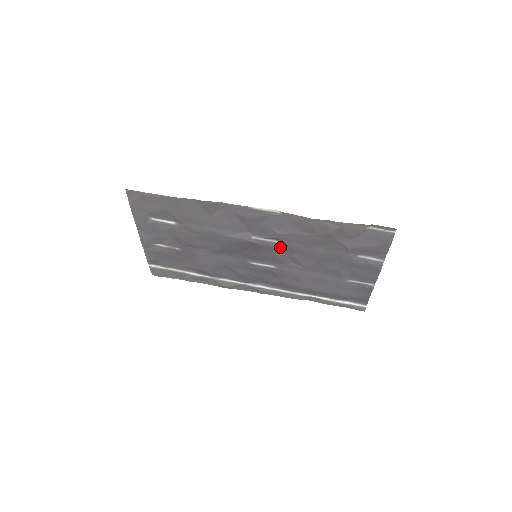
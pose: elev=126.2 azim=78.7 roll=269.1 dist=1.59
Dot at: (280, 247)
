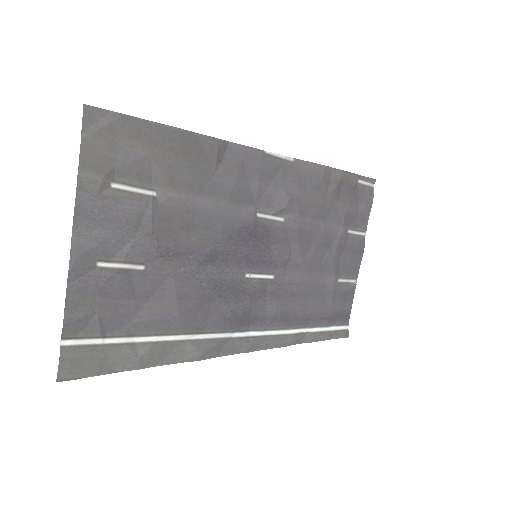
Dot at: (284, 230)
